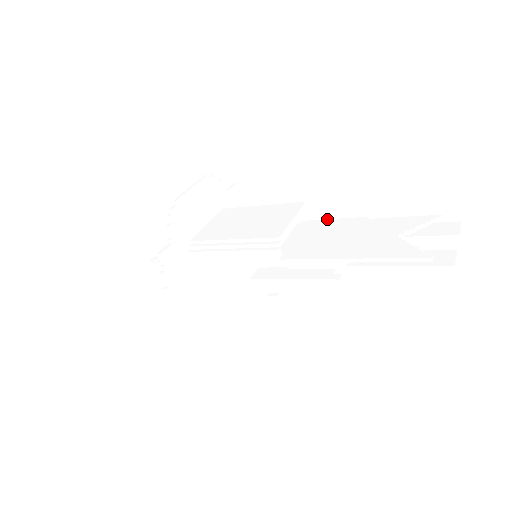
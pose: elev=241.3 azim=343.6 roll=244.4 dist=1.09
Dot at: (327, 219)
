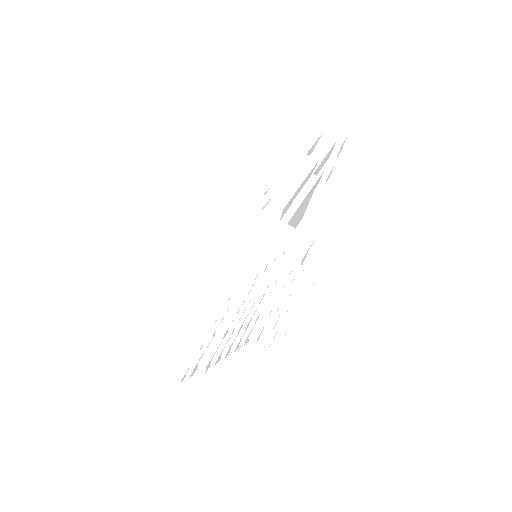
Dot at: occluded
